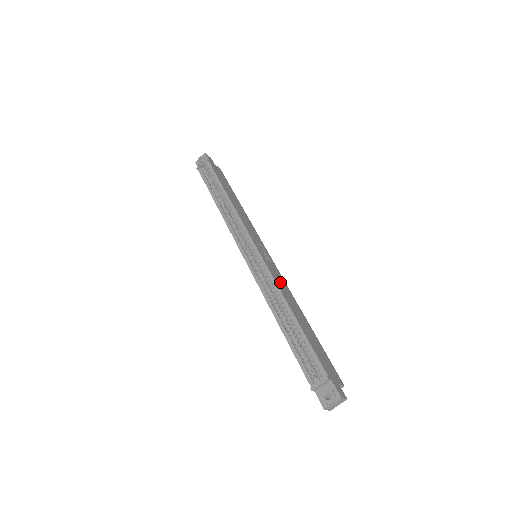
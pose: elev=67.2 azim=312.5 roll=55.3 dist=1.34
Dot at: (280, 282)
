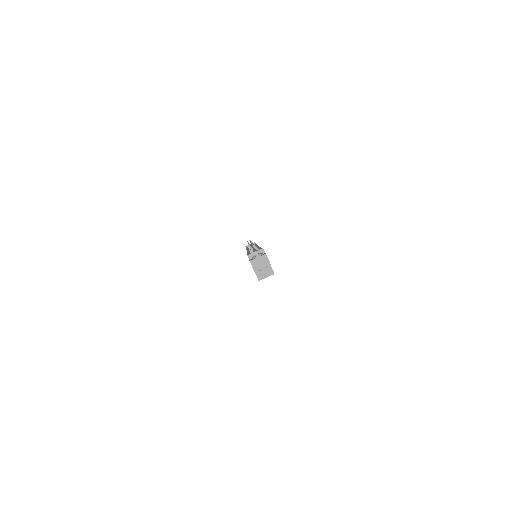
Dot at: occluded
